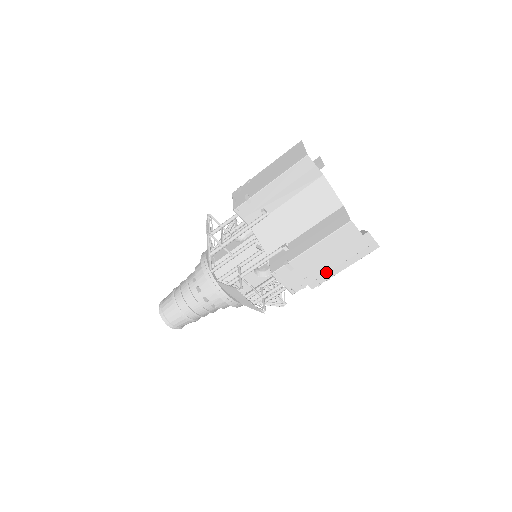
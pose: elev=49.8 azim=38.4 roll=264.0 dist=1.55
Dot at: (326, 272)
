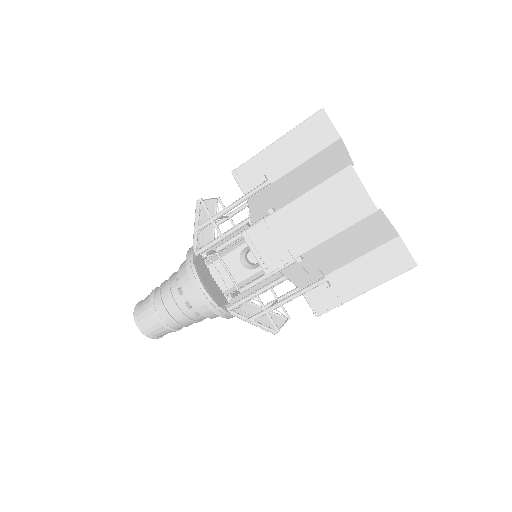
Dot at: (313, 246)
